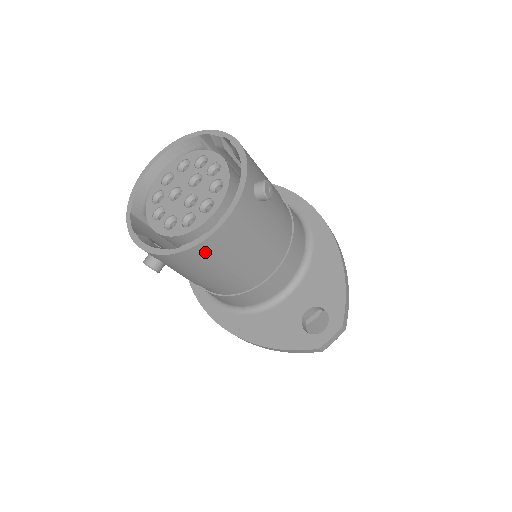
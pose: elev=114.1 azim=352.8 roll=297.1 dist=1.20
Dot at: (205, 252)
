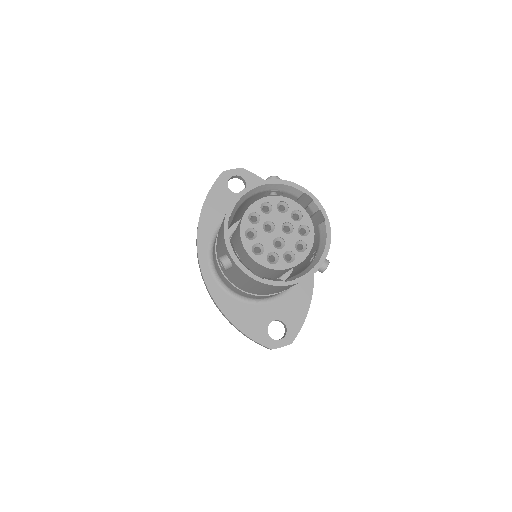
Dot at: (272, 287)
